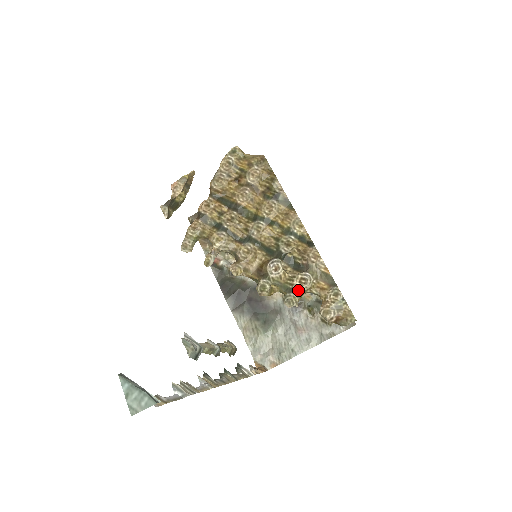
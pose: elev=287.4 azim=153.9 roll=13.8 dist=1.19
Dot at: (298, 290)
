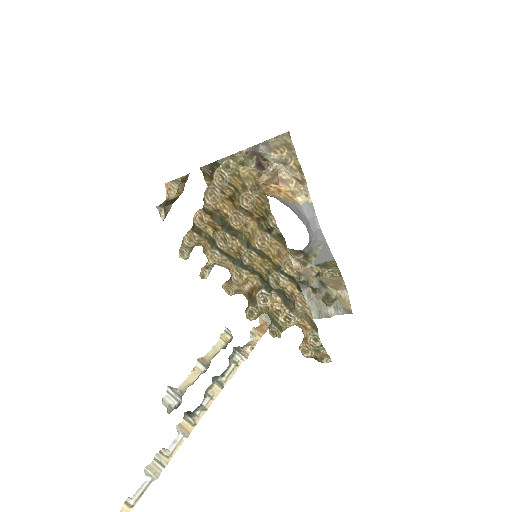
Dot at: (282, 327)
